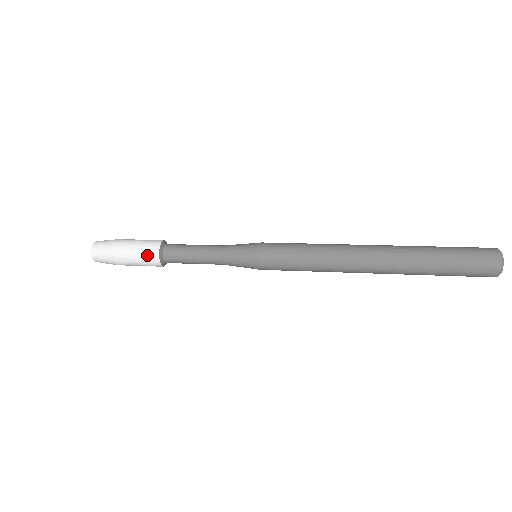
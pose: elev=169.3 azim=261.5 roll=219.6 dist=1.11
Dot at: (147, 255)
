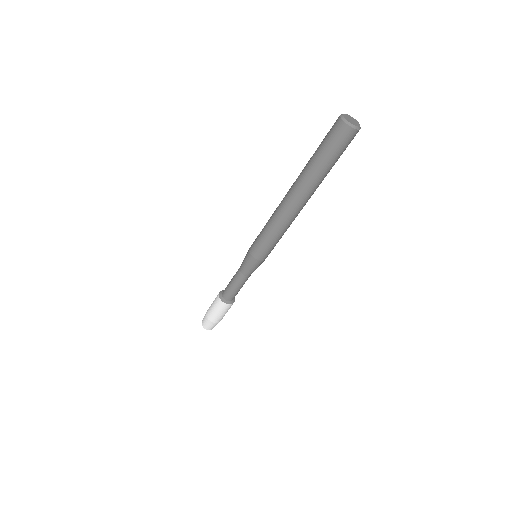
Dot at: (217, 304)
